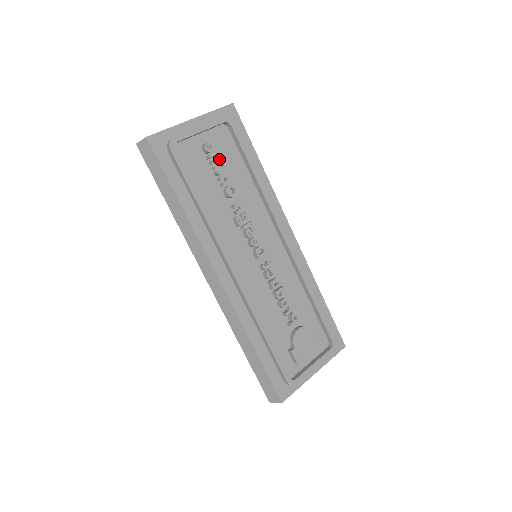
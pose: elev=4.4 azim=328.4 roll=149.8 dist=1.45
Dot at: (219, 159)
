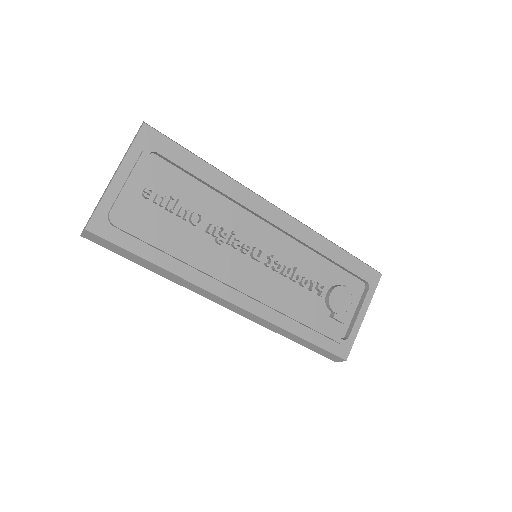
Dot at: (166, 197)
